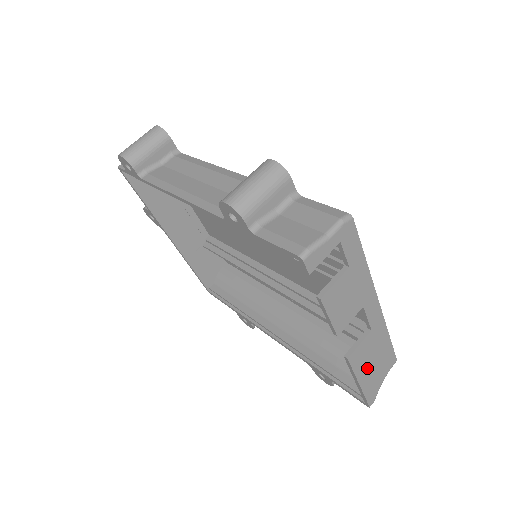
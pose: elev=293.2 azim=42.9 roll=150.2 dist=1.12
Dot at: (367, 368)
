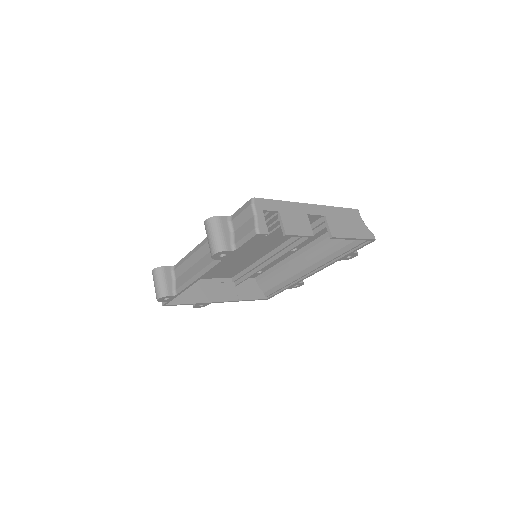
Dot at: (347, 229)
